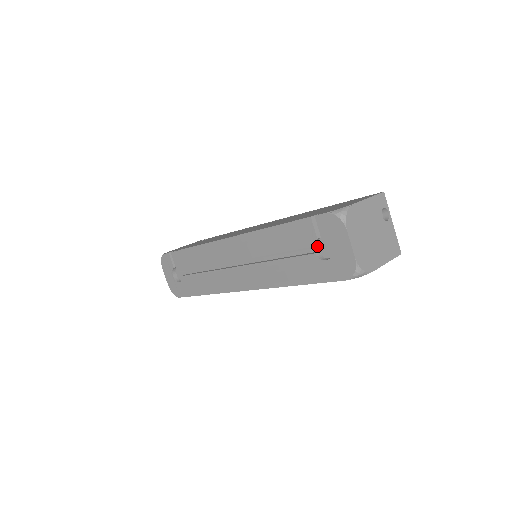
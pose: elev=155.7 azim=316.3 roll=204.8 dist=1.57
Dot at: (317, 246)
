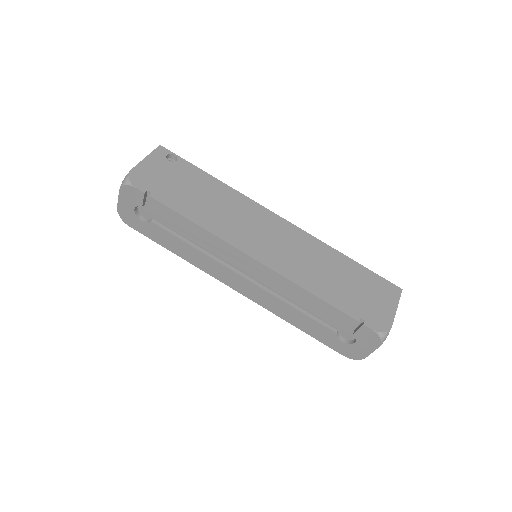
Dot at: occluded
